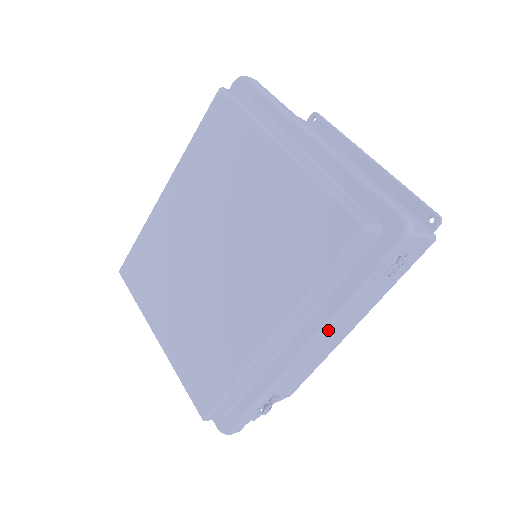
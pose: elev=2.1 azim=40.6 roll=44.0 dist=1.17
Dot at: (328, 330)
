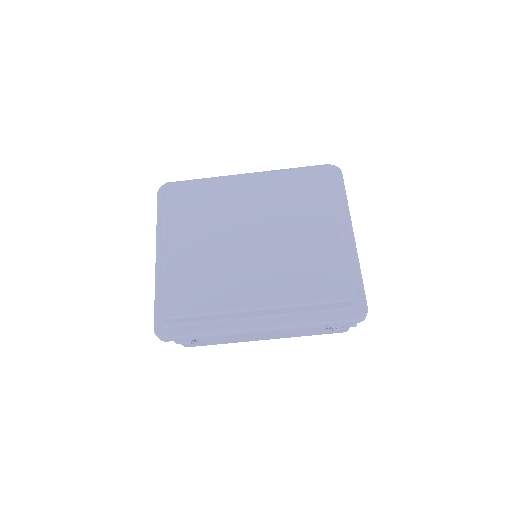
Dot at: (281, 329)
